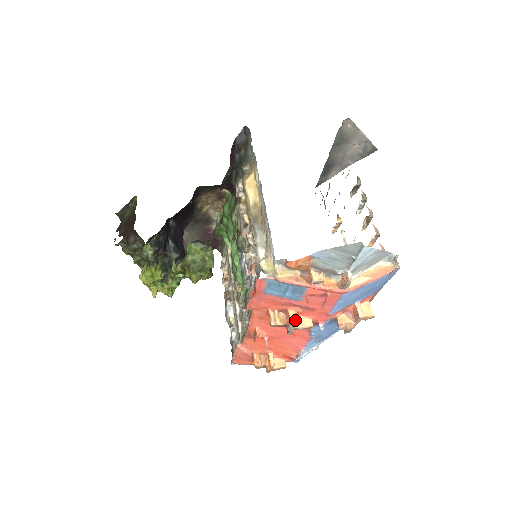
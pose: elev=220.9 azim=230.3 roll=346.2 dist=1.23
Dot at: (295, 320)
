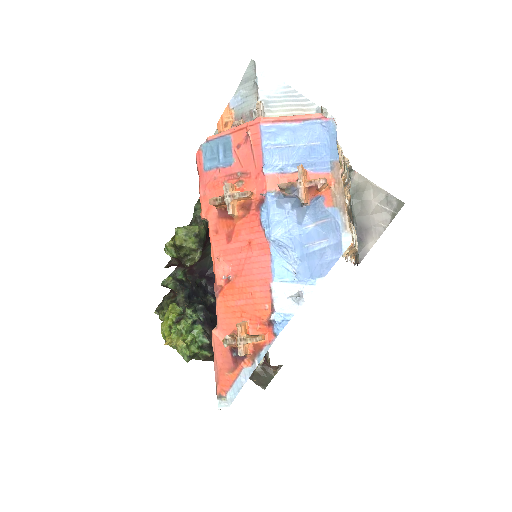
Dot at: (229, 183)
